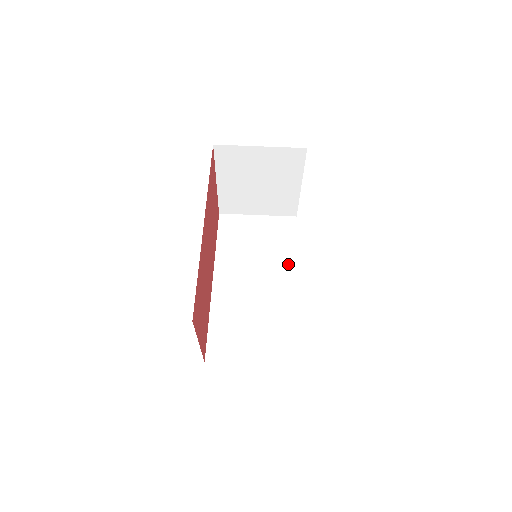
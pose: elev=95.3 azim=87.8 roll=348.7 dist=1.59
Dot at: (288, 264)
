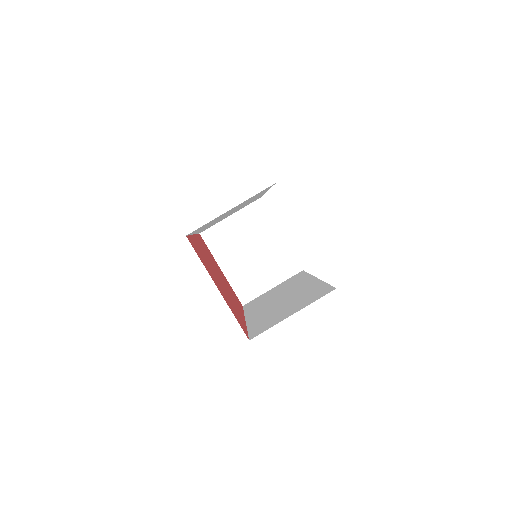
Dot at: (305, 280)
